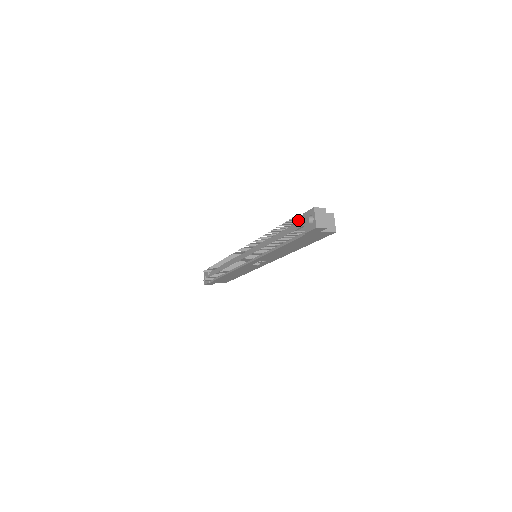
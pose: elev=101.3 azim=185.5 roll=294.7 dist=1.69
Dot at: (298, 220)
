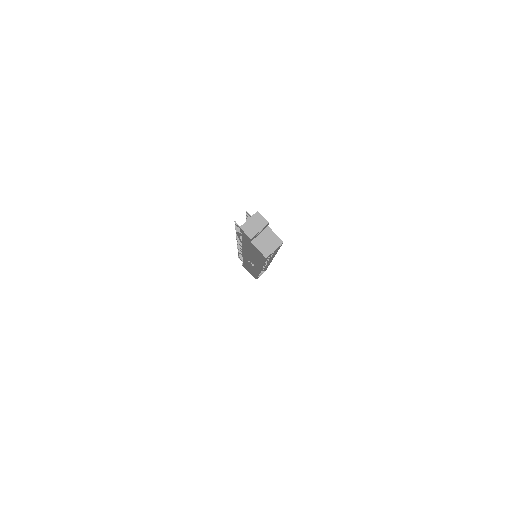
Dot at: occluded
